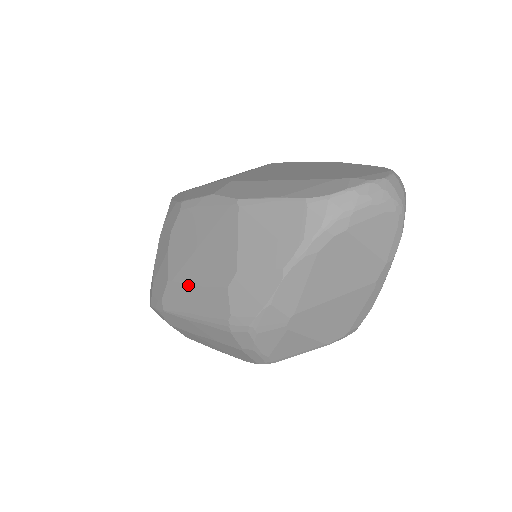
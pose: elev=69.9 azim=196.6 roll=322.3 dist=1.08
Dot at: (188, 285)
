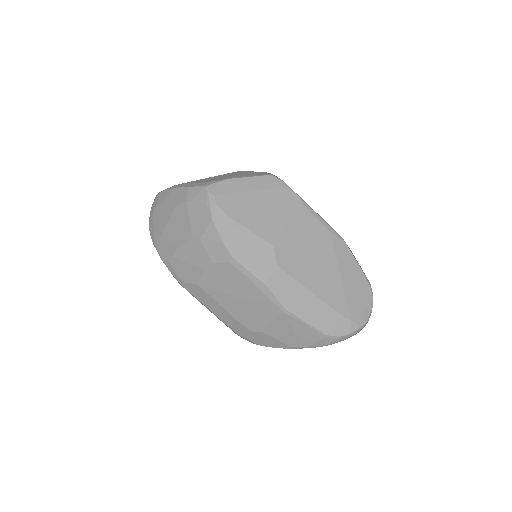
Dot at: (217, 303)
